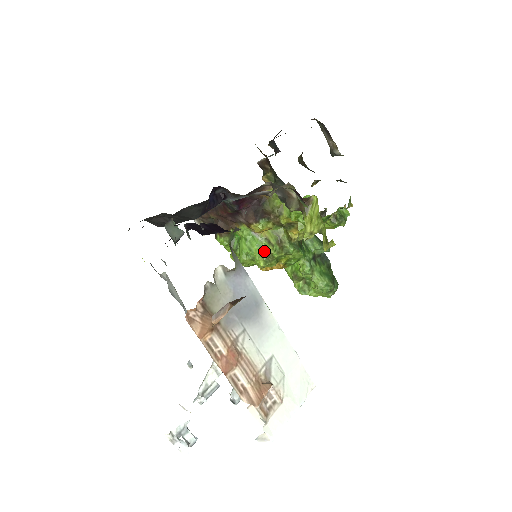
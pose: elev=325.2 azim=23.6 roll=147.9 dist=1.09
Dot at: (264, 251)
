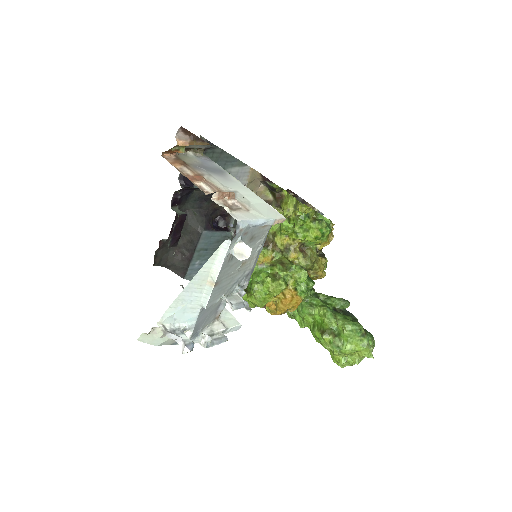
Dot at: (271, 274)
